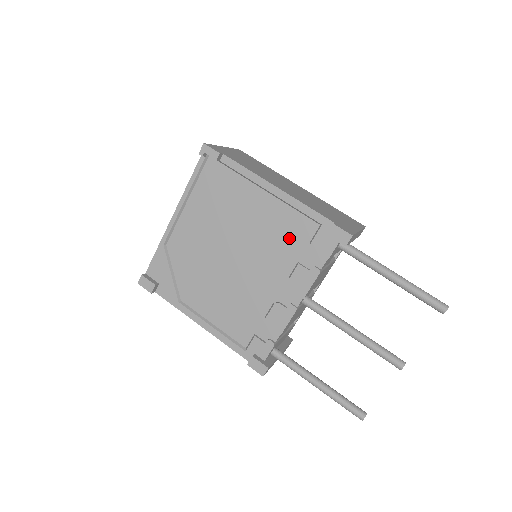
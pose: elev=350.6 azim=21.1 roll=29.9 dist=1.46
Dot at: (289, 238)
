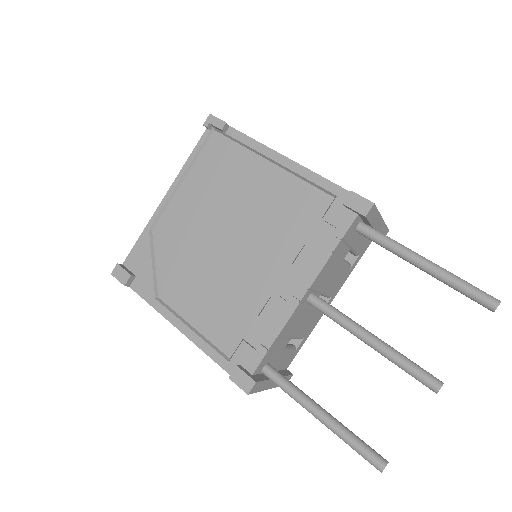
Dot at: (296, 215)
